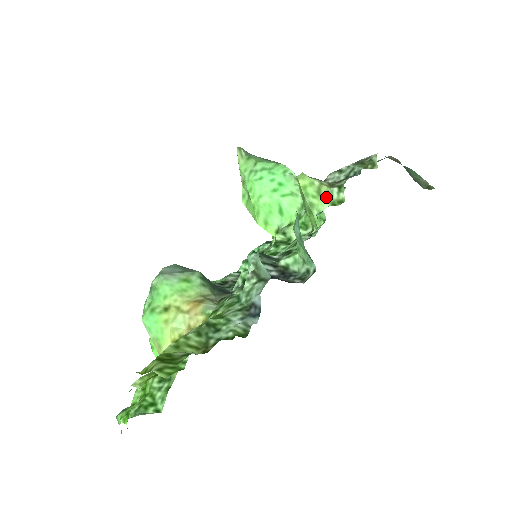
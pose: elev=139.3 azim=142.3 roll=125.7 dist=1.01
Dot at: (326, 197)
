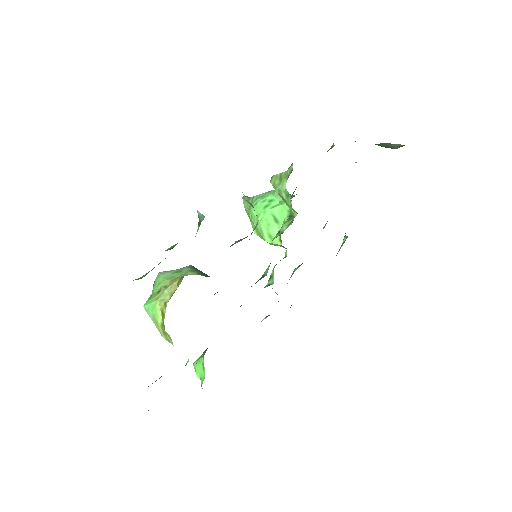
Dot at: (285, 178)
